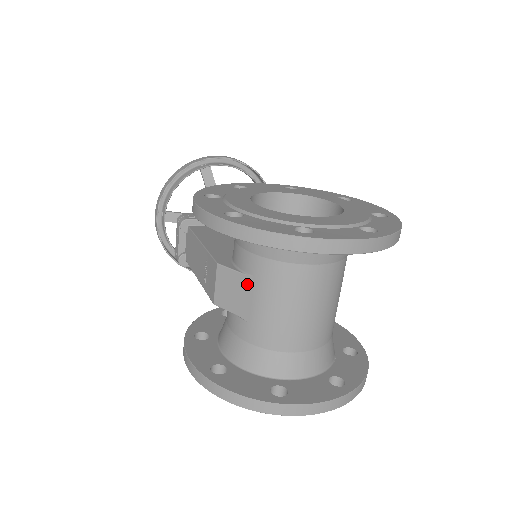
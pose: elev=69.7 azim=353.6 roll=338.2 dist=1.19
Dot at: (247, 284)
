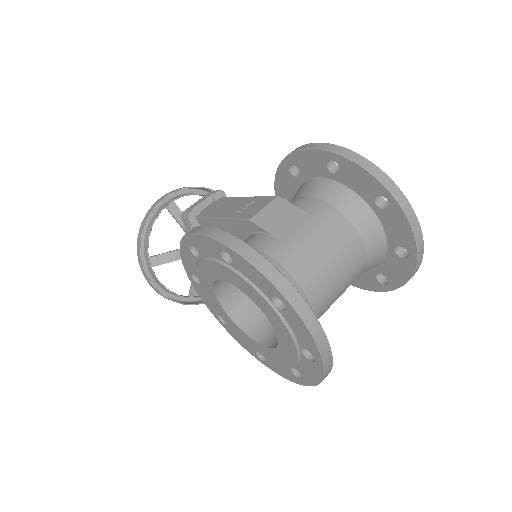
Dot at: (301, 216)
